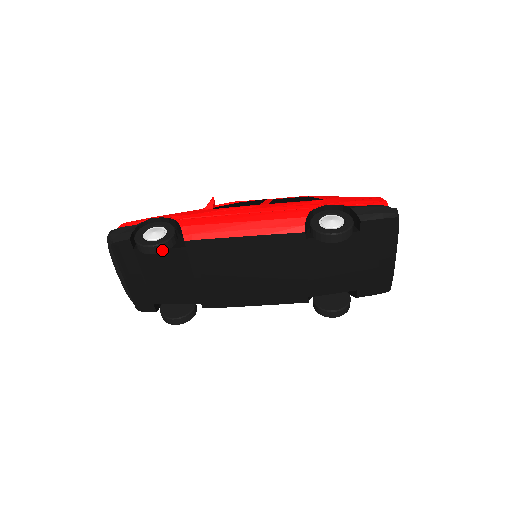
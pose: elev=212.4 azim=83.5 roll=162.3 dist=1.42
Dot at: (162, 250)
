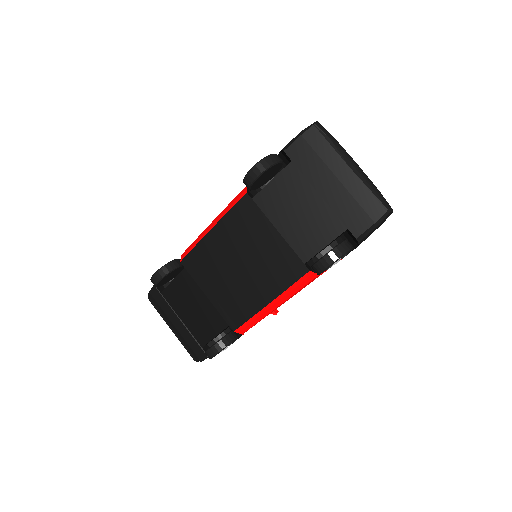
Dot at: (163, 275)
